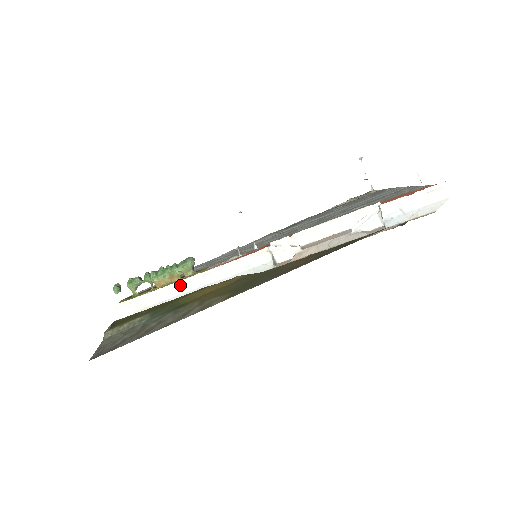
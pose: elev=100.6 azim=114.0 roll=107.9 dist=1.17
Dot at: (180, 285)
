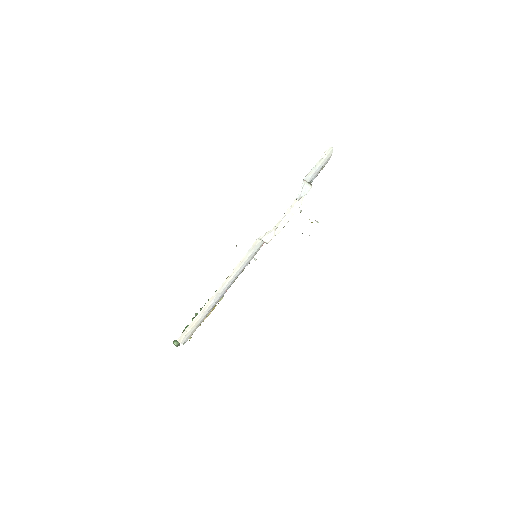
Dot at: (216, 295)
